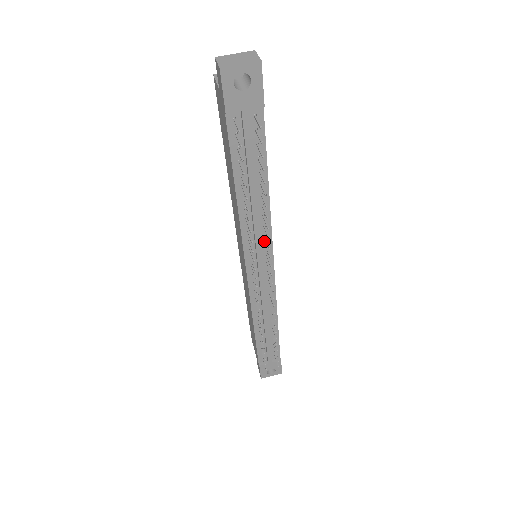
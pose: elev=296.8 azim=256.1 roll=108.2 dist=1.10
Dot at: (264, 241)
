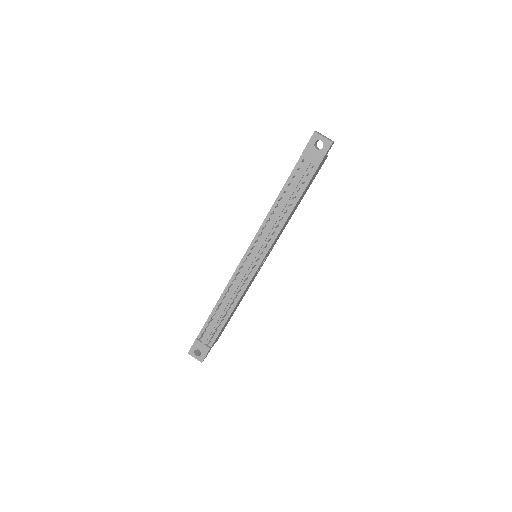
Dot at: (268, 242)
